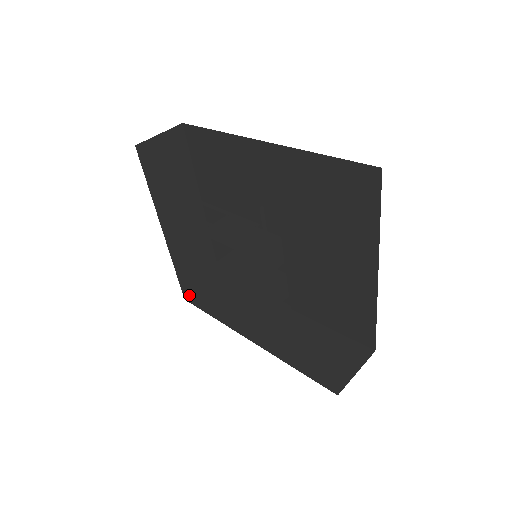
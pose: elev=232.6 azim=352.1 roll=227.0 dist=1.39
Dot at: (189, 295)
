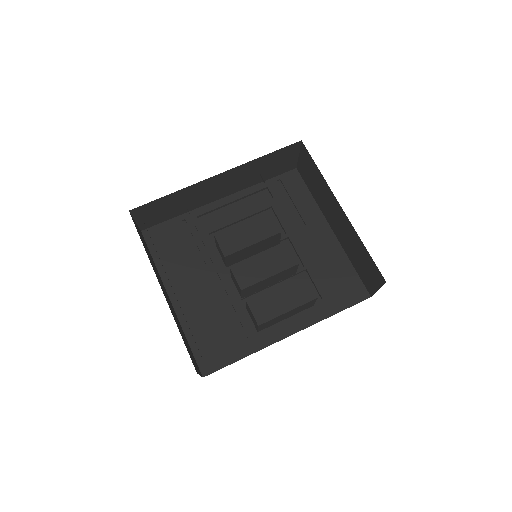
Dot at: (197, 373)
